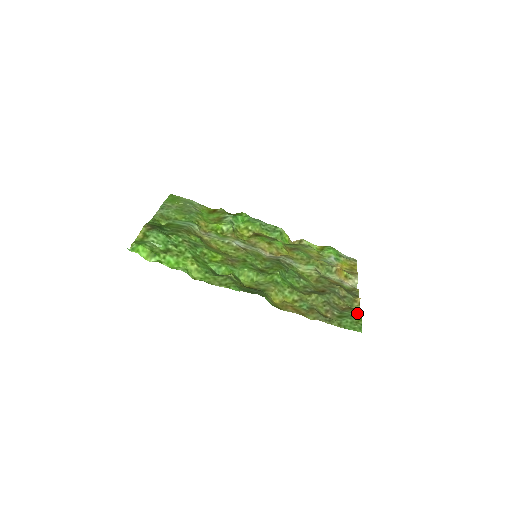
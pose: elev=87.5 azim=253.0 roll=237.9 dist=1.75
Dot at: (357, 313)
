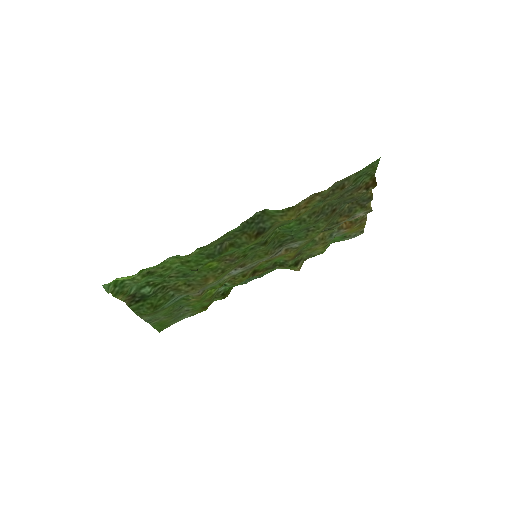
Dot at: (370, 176)
